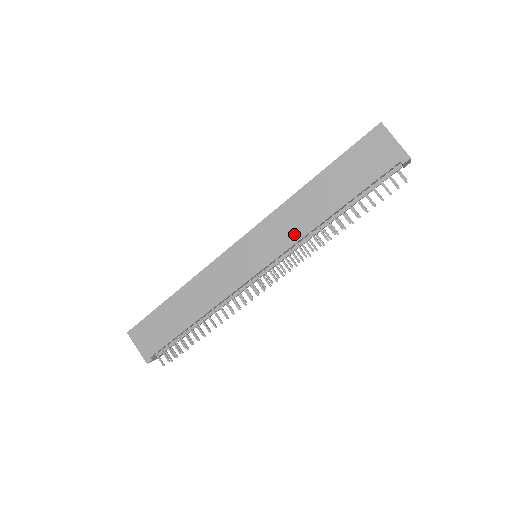
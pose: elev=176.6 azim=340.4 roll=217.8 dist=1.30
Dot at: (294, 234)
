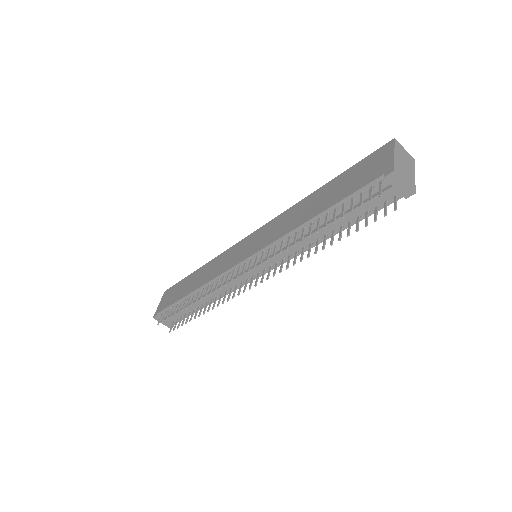
Dot at: (278, 234)
